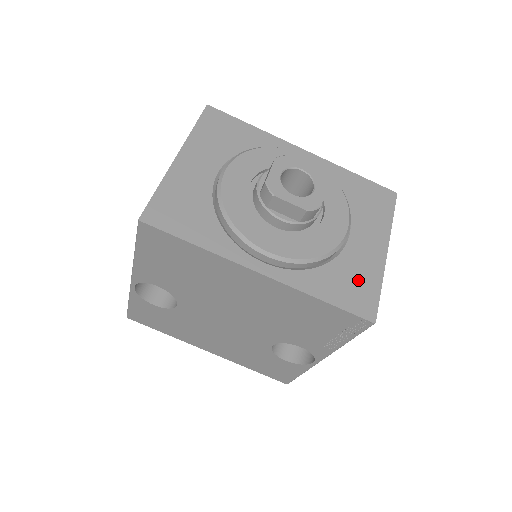
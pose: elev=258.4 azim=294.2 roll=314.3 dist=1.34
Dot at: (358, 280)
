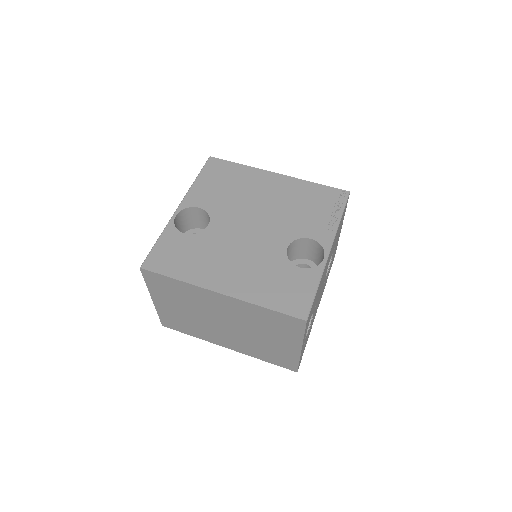
Dot at: occluded
